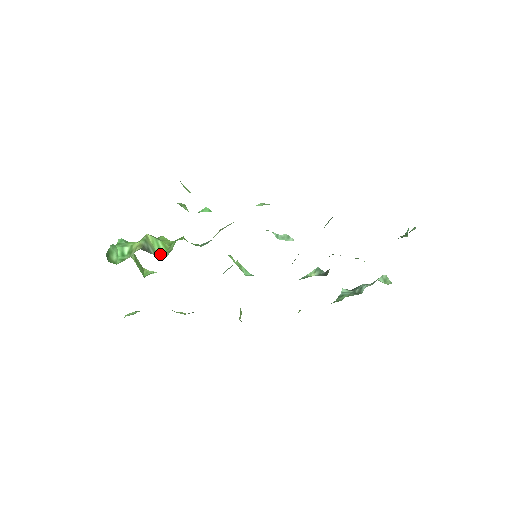
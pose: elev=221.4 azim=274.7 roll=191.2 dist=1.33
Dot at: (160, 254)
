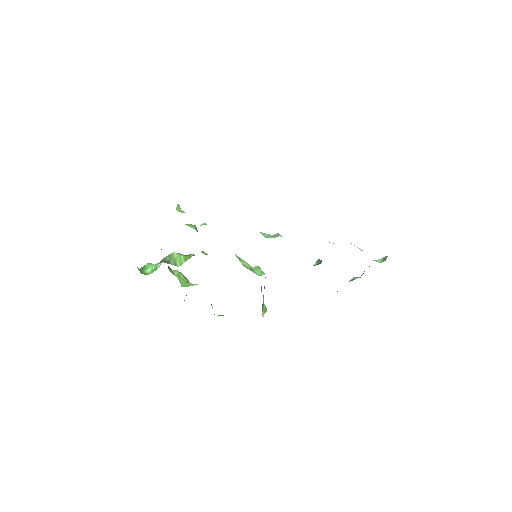
Dot at: (180, 265)
